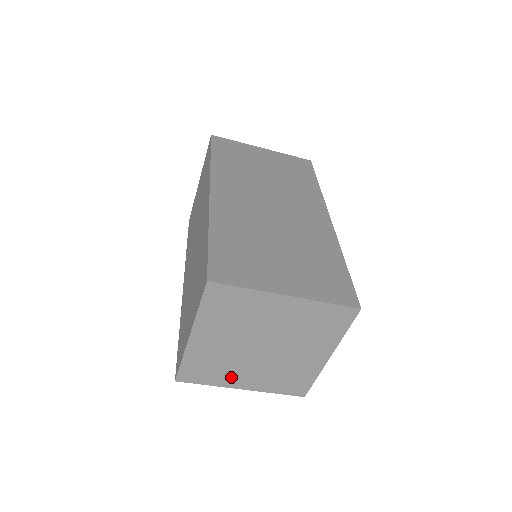
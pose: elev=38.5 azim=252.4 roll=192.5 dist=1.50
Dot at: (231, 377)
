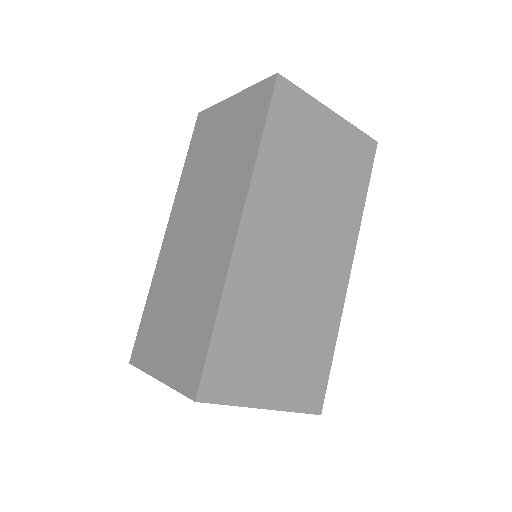
Dot at: occluded
